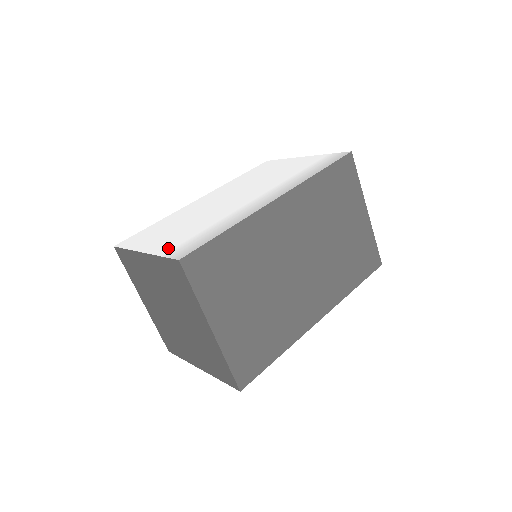
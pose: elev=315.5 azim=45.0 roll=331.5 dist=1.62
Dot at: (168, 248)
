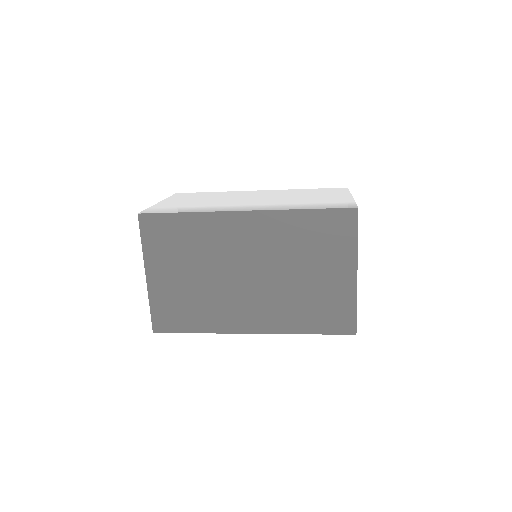
Dot at: (161, 206)
